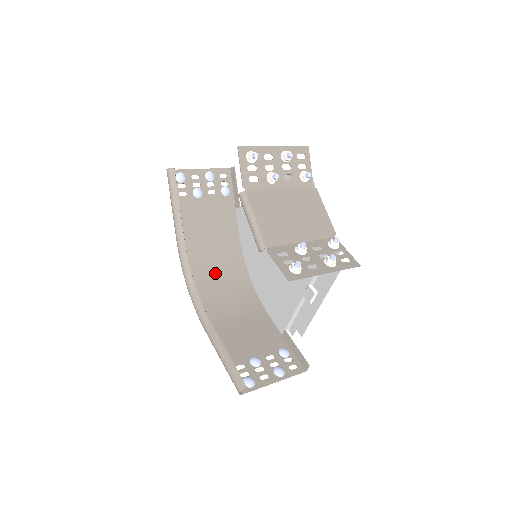
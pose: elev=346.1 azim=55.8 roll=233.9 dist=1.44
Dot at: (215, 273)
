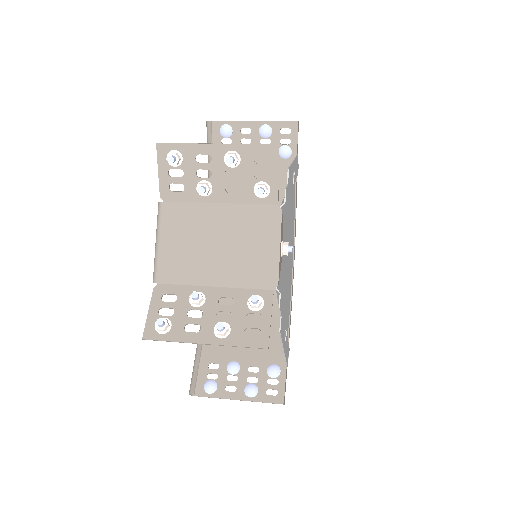
Dot at: occluded
